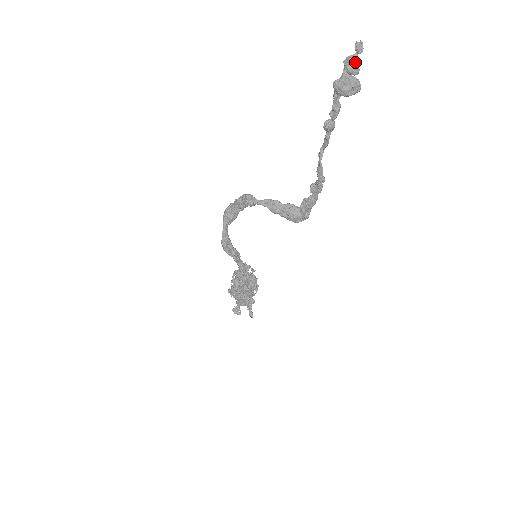
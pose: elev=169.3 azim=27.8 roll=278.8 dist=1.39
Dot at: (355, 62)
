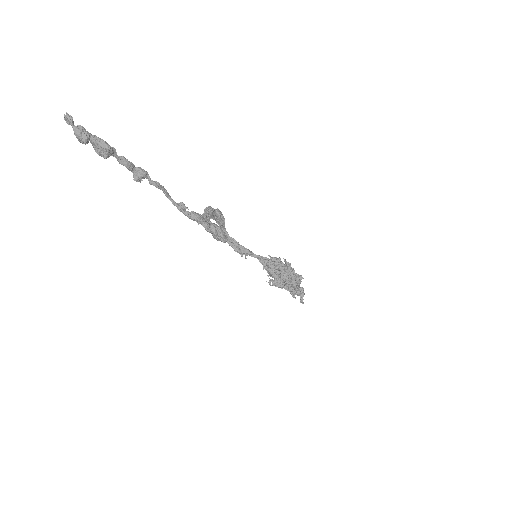
Dot at: (75, 135)
